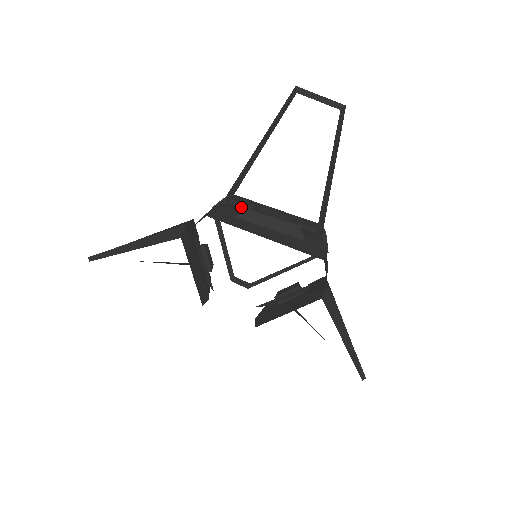
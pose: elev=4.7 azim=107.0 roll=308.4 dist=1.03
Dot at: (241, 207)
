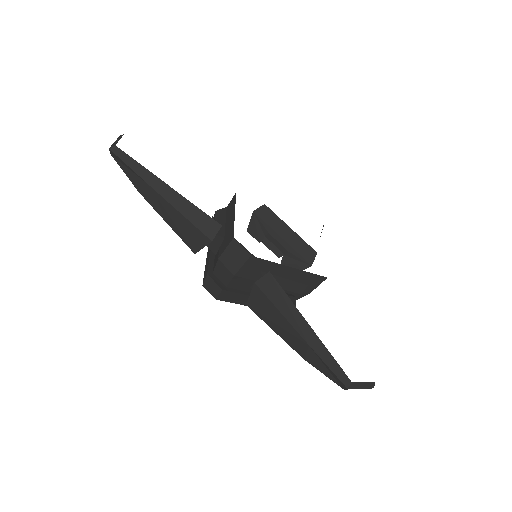
Dot at: (238, 242)
